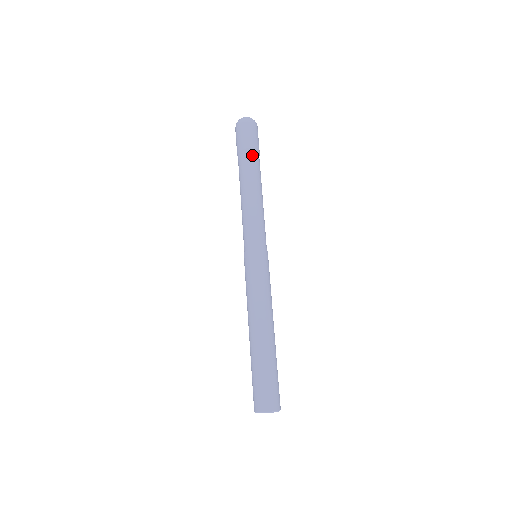
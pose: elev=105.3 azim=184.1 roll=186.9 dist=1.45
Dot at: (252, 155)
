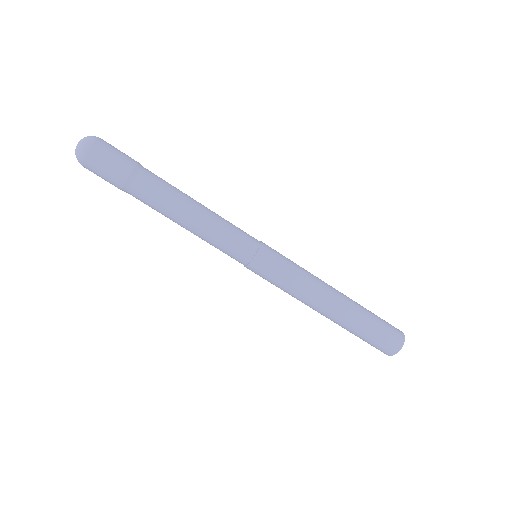
Dot at: (142, 176)
